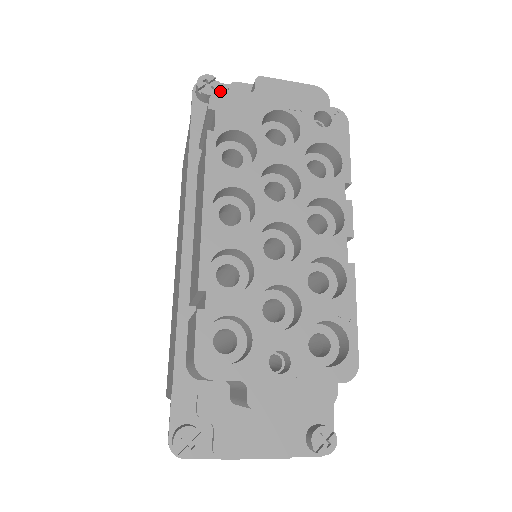
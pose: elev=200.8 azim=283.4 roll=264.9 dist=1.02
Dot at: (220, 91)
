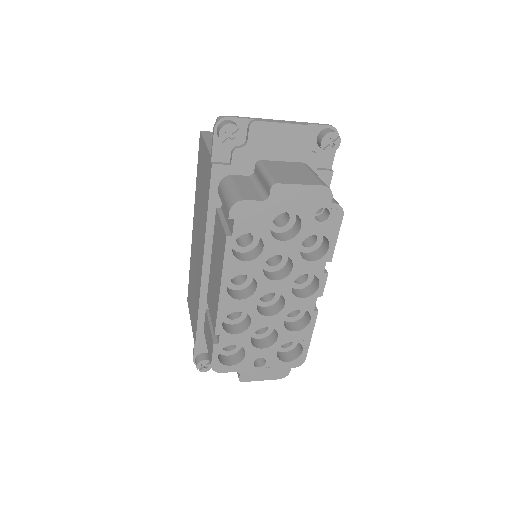
Dot at: (239, 202)
